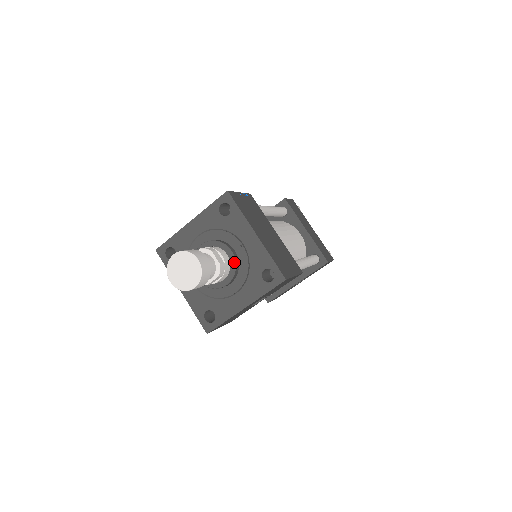
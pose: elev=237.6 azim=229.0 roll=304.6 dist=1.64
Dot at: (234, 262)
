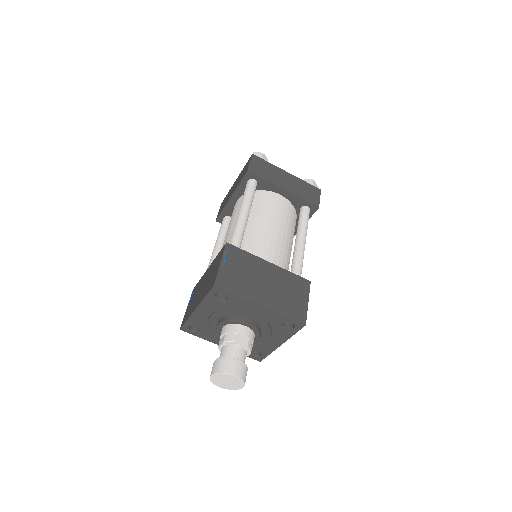
Dot at: (255, 329)
